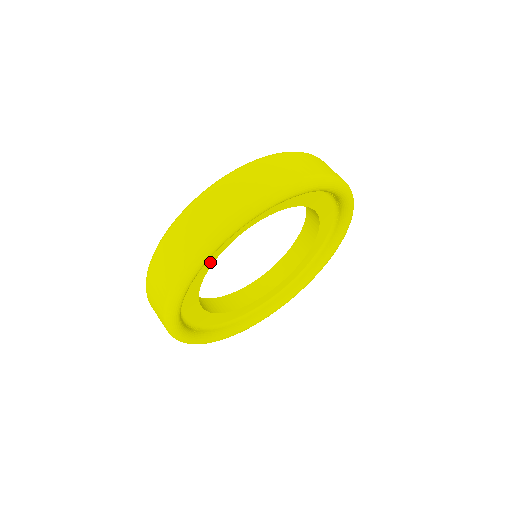
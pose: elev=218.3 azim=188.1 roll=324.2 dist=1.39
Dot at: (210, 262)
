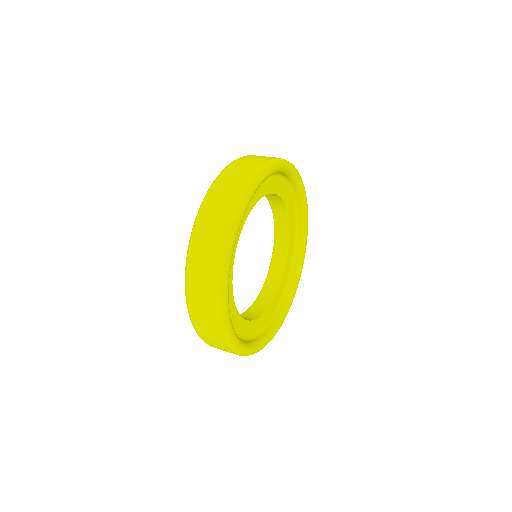
Dot at: (236, 316)
